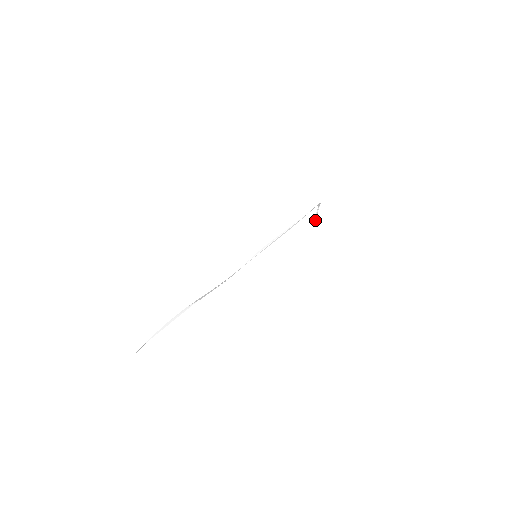
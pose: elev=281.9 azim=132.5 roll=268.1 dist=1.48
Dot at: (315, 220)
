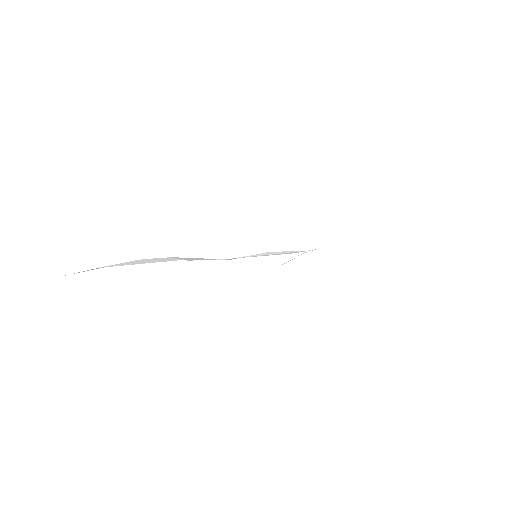
Dot at: (283, 263)
